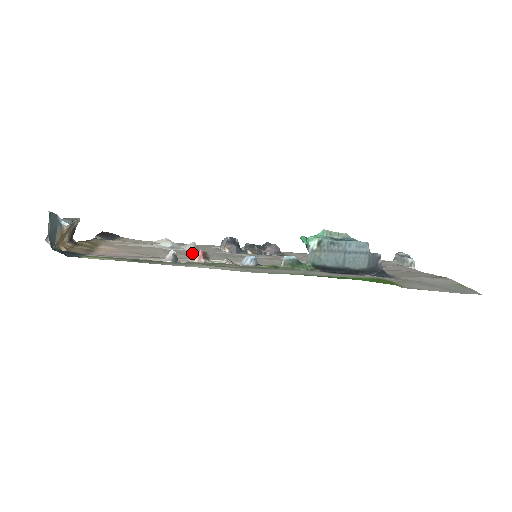
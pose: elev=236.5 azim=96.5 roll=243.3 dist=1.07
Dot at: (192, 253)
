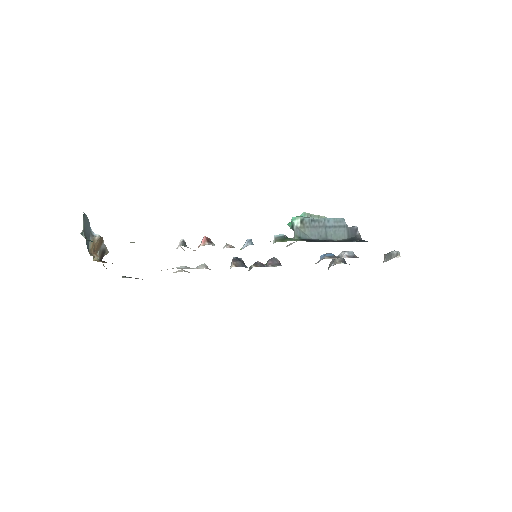
Dot at: occluded
